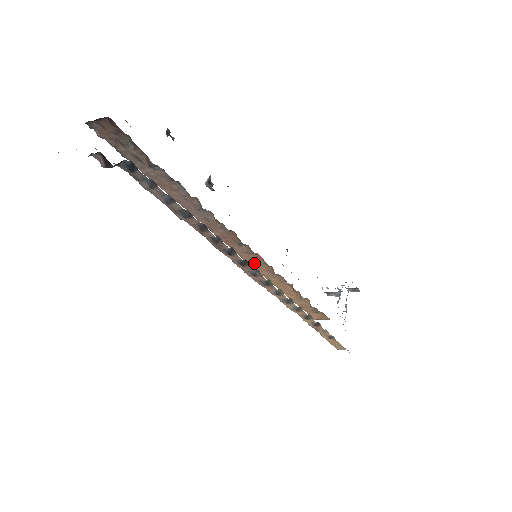
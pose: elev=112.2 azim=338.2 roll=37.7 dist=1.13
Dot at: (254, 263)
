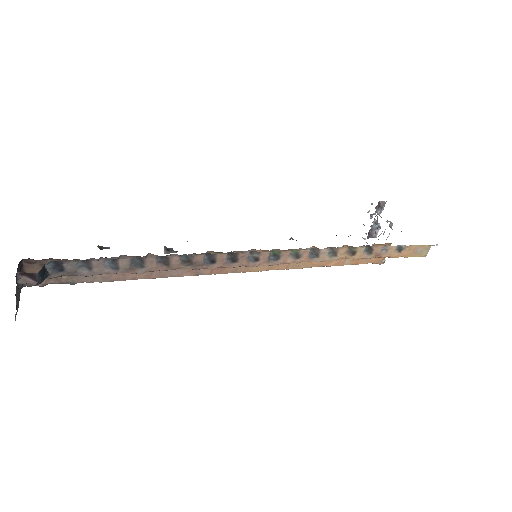
Dot at: occluded
